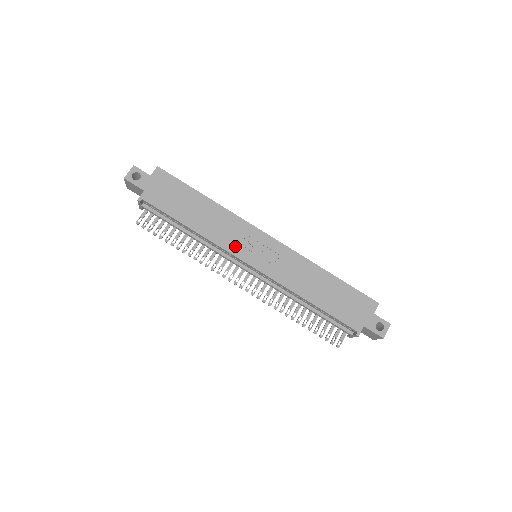
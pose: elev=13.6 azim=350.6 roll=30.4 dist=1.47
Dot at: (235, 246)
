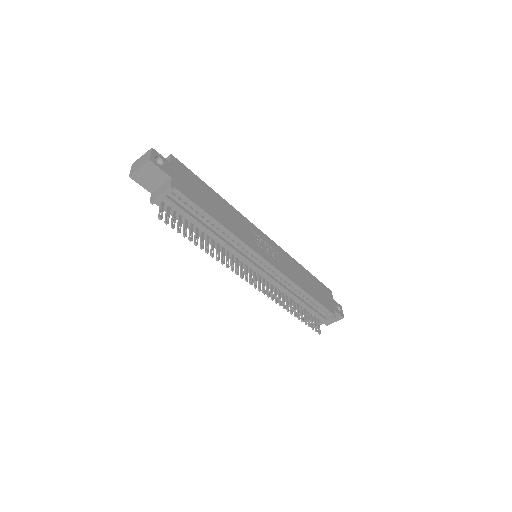
Dot at: (252, 243)
